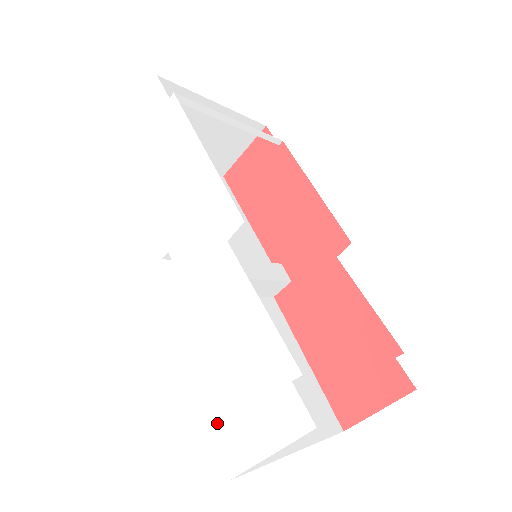
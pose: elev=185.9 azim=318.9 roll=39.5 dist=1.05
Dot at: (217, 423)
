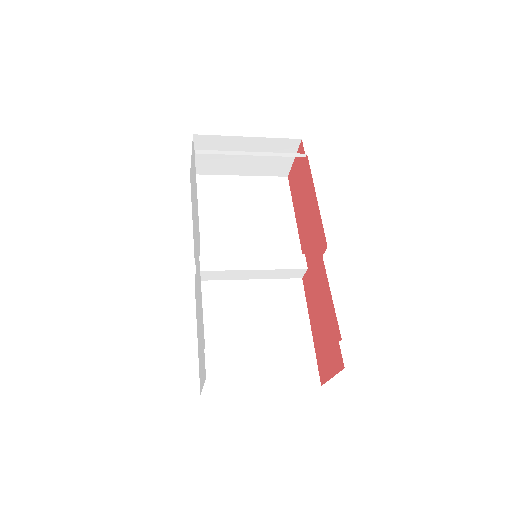
Dot at: (199, 363)
